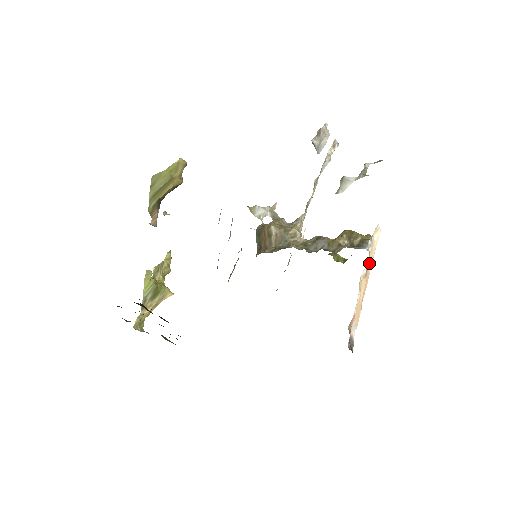
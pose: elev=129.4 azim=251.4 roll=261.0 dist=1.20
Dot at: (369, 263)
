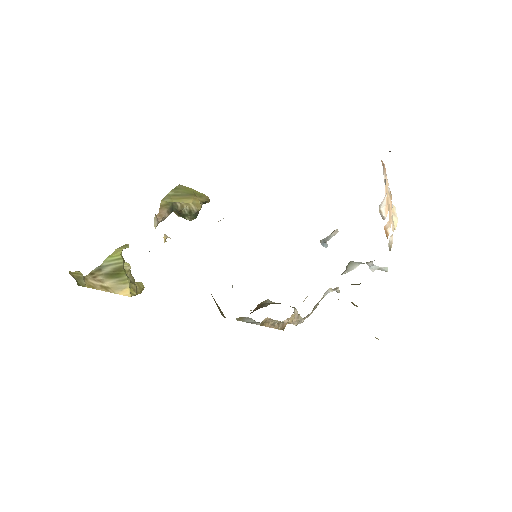
Dot at: (391, 210)
